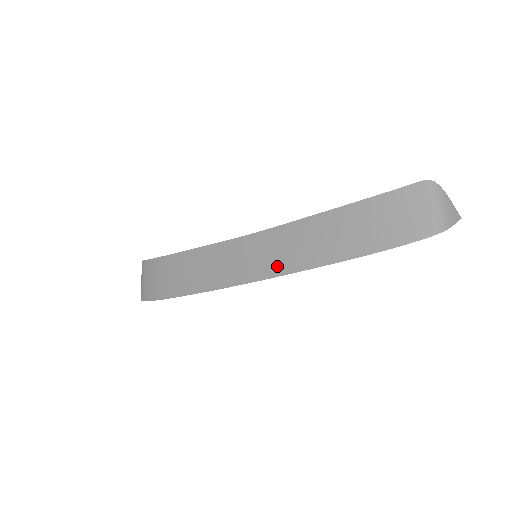
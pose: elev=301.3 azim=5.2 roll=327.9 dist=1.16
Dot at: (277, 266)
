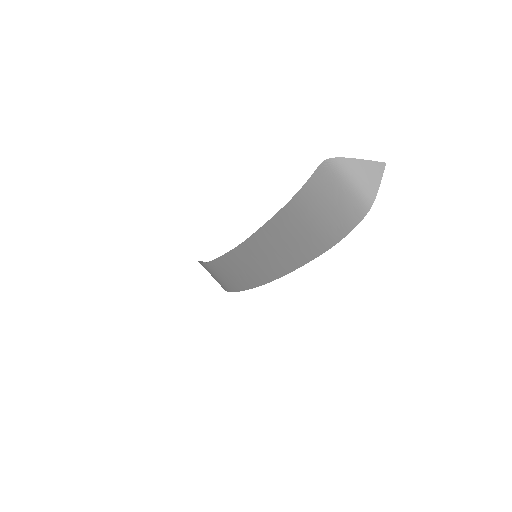
Dot at: (273, 270)
